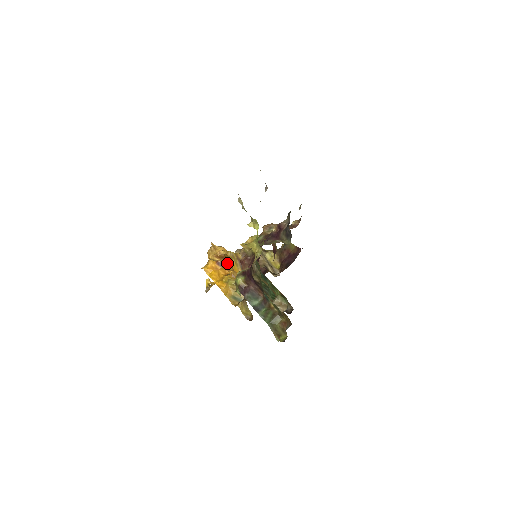
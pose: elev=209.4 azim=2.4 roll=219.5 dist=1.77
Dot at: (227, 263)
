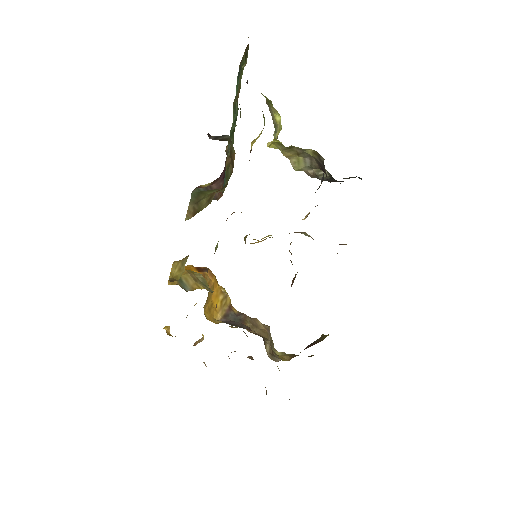
Dot at: (210, 272)
